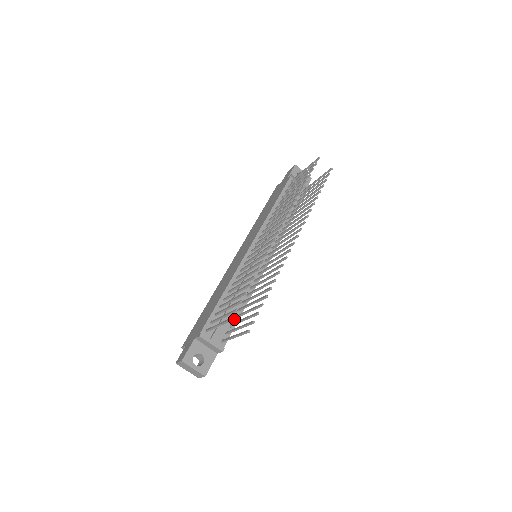
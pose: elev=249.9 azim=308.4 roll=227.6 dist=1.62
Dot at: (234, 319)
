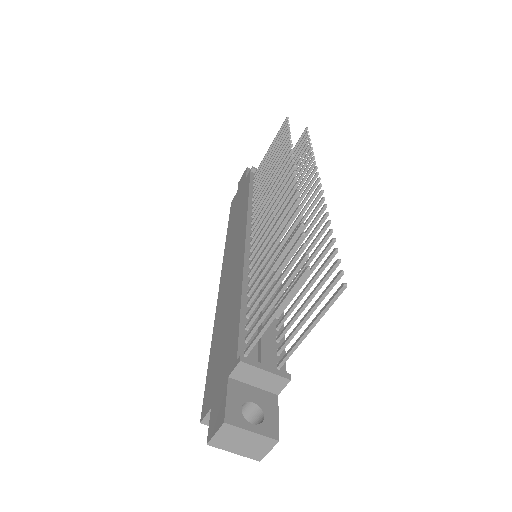
Dot at: (277, 331)
